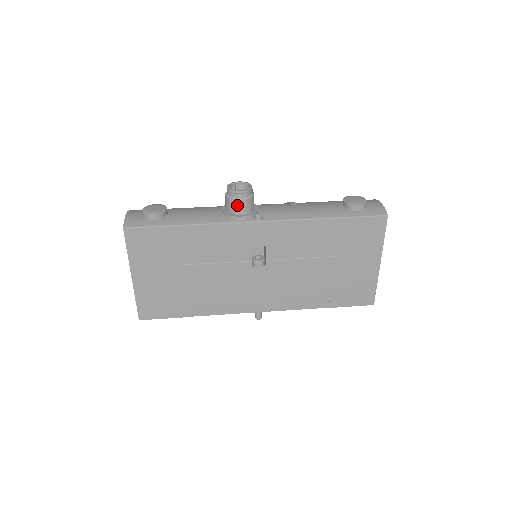
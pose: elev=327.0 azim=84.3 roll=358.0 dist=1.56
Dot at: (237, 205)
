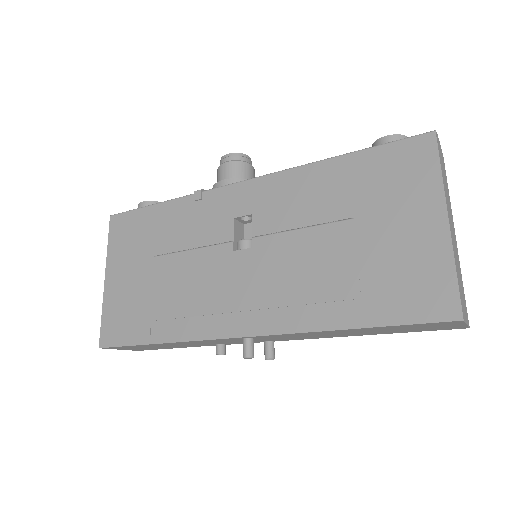
Dot at: (223, 171)
